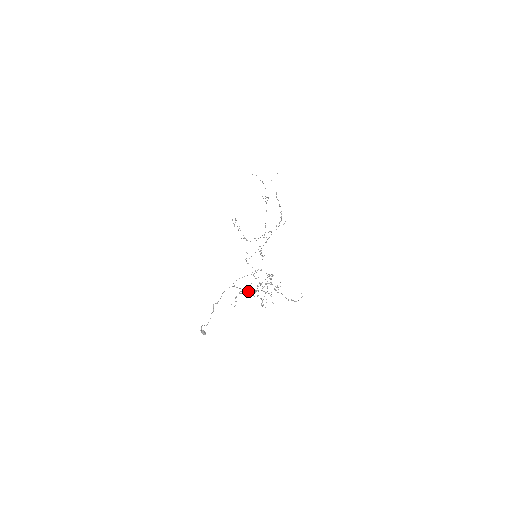
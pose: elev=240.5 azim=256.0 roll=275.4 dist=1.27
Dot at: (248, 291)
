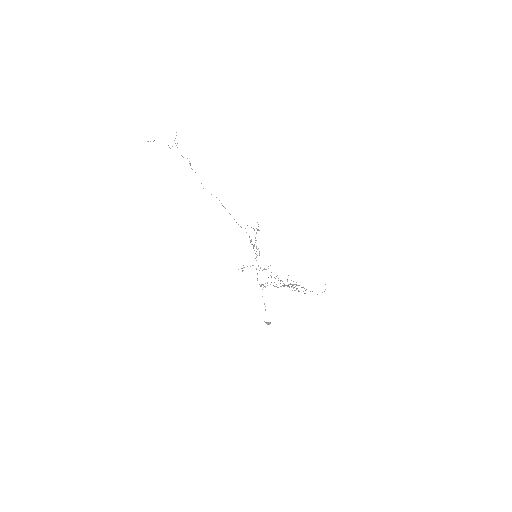
Dot at: occluded
